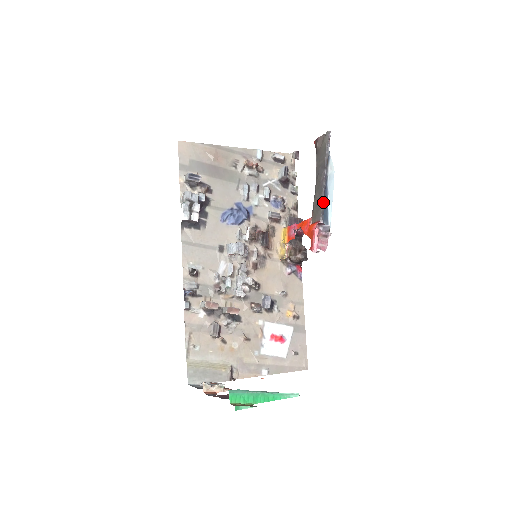
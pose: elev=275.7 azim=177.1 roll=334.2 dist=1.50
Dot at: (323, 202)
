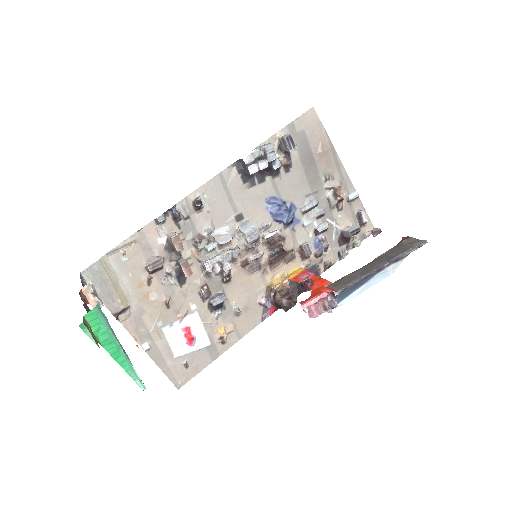
Dot at: (356, 282)
